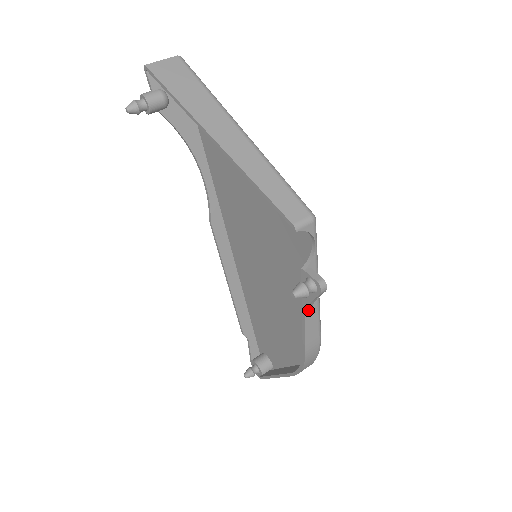
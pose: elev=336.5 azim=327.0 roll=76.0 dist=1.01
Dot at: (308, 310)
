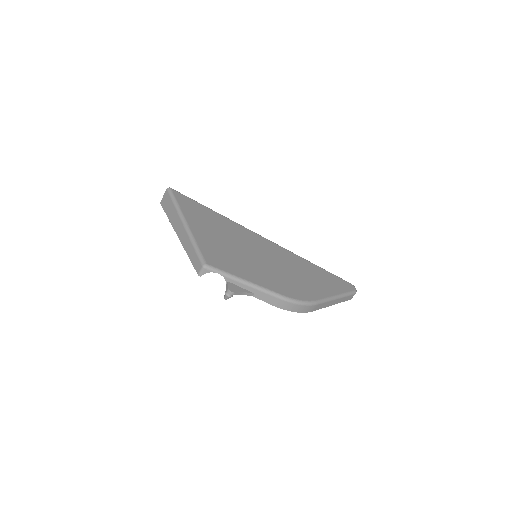
Dot at: (253, 294)
